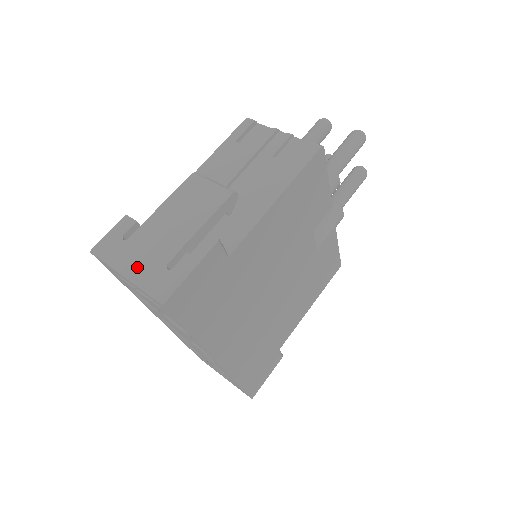
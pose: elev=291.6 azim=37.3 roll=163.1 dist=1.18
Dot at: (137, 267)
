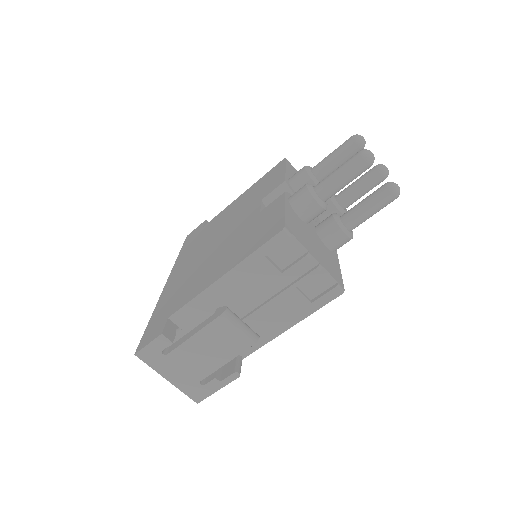
Dot at: (177, 377)
